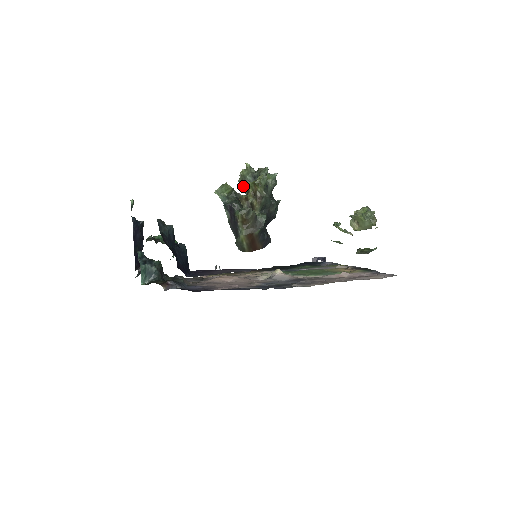
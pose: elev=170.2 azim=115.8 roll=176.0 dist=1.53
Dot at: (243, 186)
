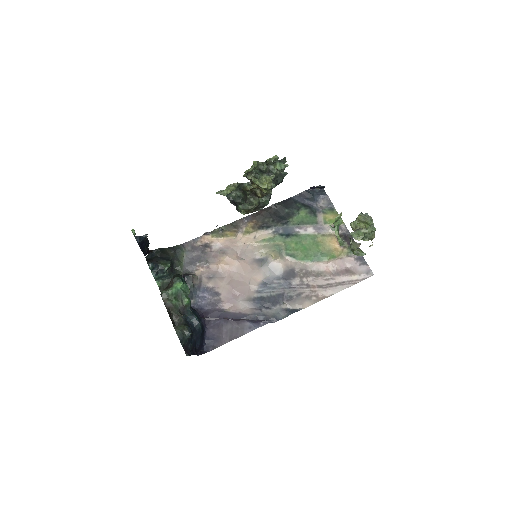
Dot at: (248, 178)
